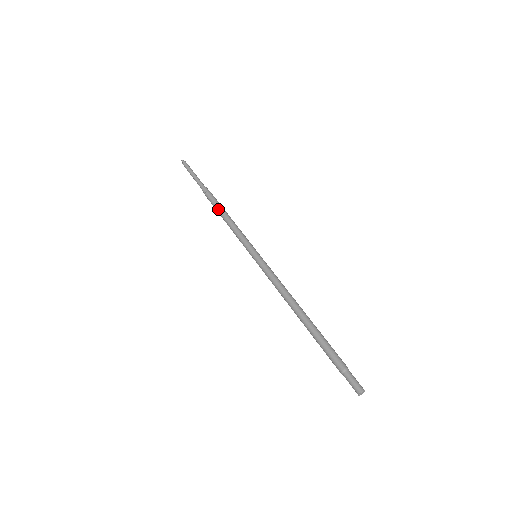
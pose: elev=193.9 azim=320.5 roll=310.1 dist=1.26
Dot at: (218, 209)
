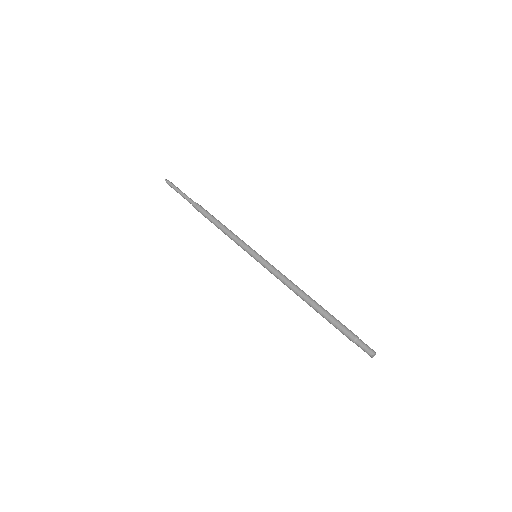
Dot at: (211, 221)
